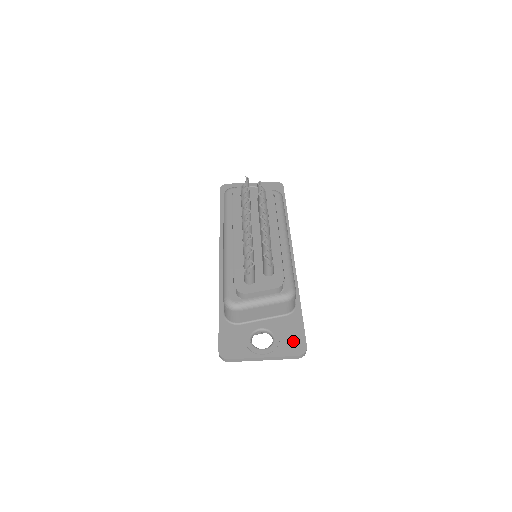
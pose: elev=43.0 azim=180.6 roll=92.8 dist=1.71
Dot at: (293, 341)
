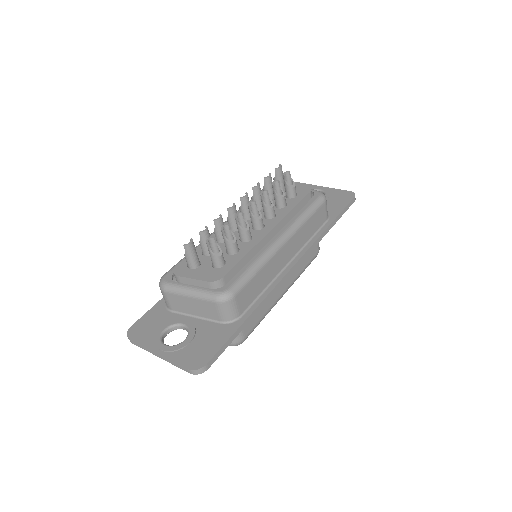
Dot at: (199, 352)
